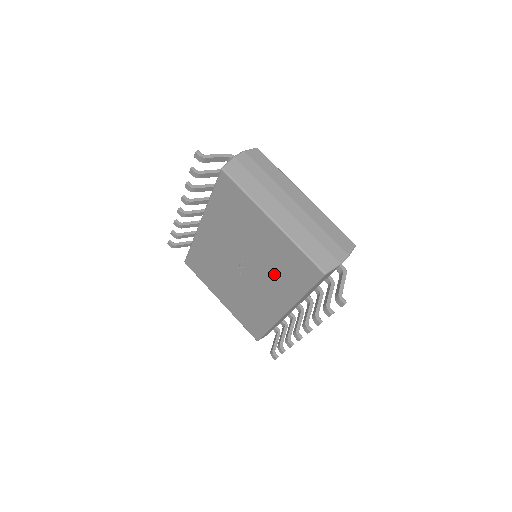
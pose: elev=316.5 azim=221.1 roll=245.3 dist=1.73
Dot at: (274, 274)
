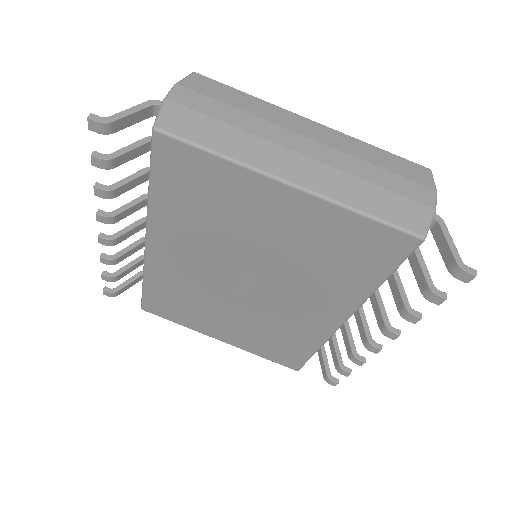
Dot at: (312, 274)
